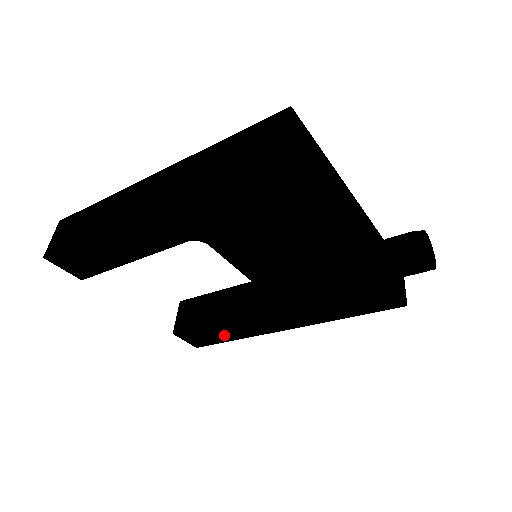
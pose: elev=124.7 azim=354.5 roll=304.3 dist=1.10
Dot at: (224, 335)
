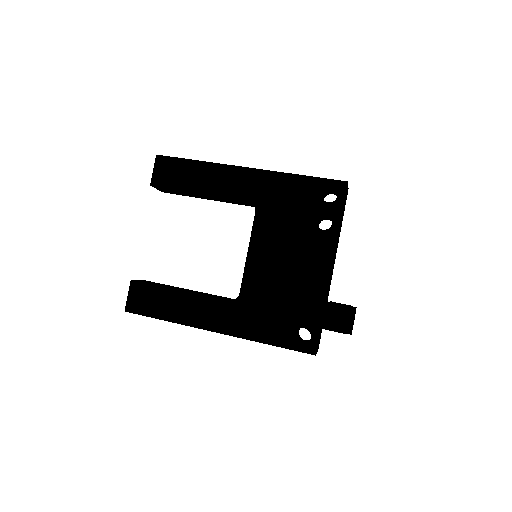
Dot at: (164, 308)
